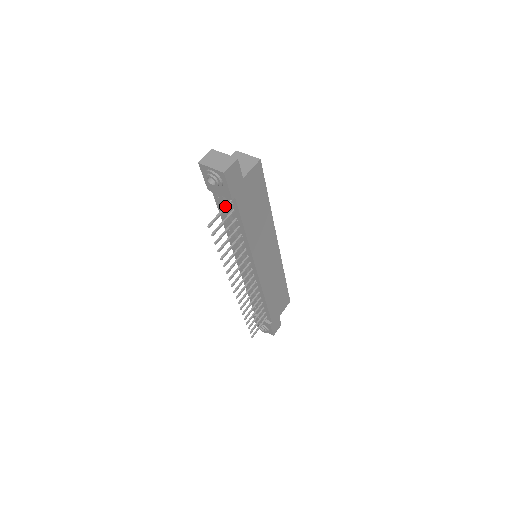
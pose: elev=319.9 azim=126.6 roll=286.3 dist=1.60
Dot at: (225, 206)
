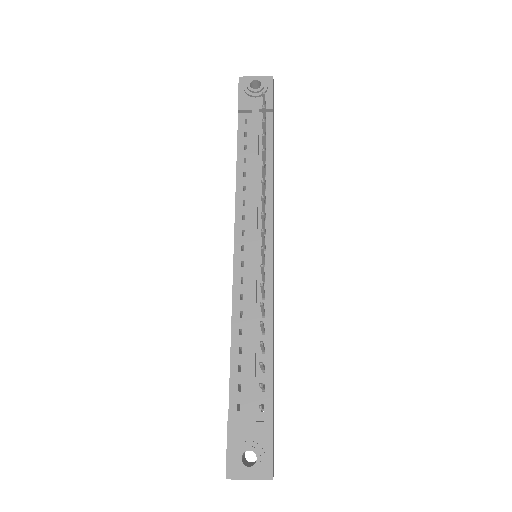
Dot at: occluded
